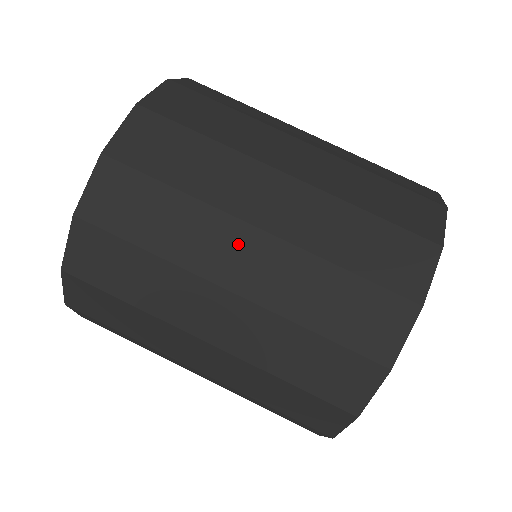
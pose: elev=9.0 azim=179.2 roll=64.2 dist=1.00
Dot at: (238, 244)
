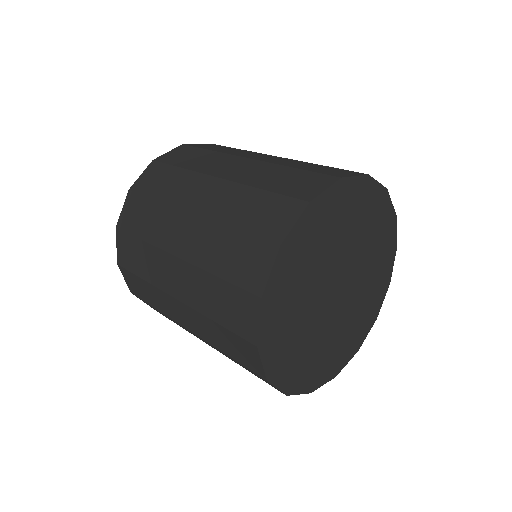
Dot at: (182, 225)
